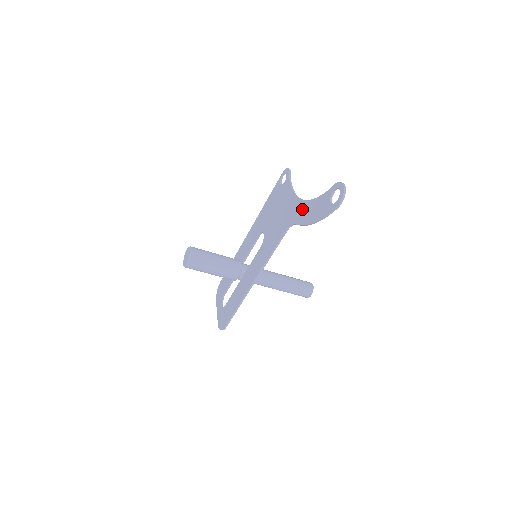
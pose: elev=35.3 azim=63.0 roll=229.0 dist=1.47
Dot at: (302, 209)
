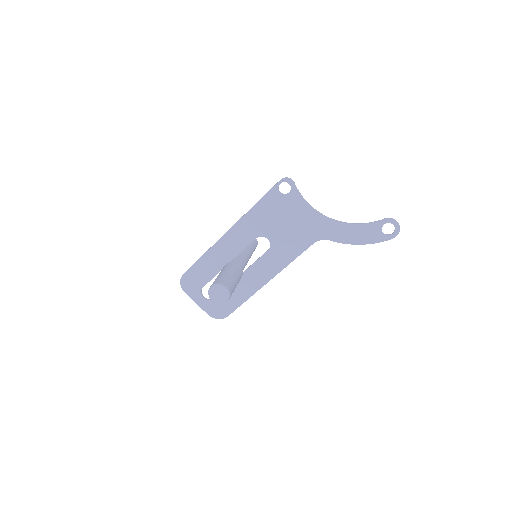
Dot at: (338, 229)
